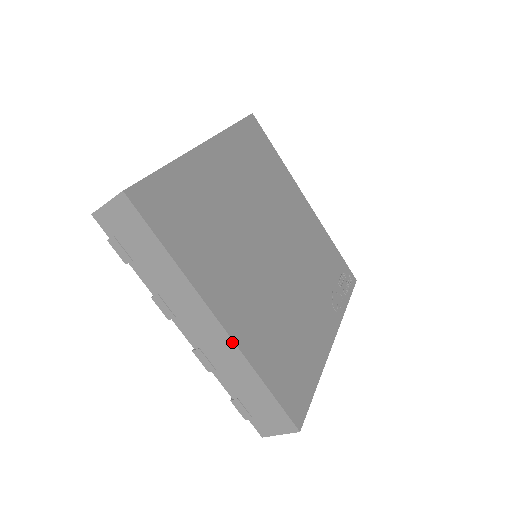
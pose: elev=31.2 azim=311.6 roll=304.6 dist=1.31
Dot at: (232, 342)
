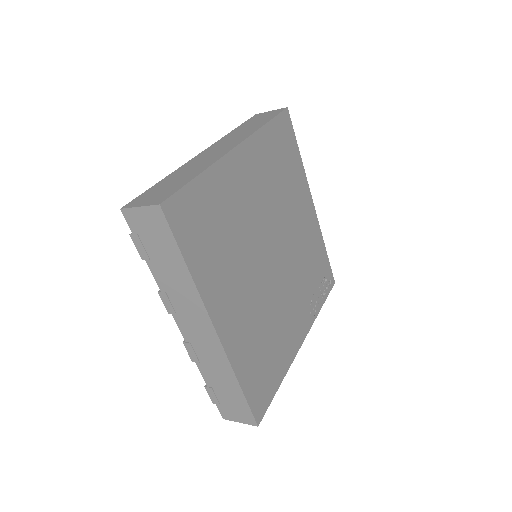
Dot at: (222, 349)
